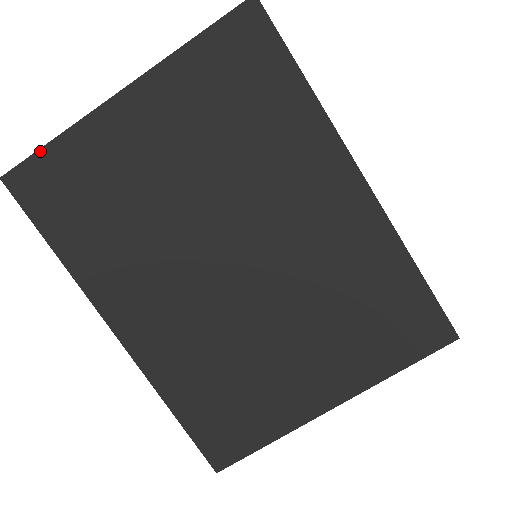
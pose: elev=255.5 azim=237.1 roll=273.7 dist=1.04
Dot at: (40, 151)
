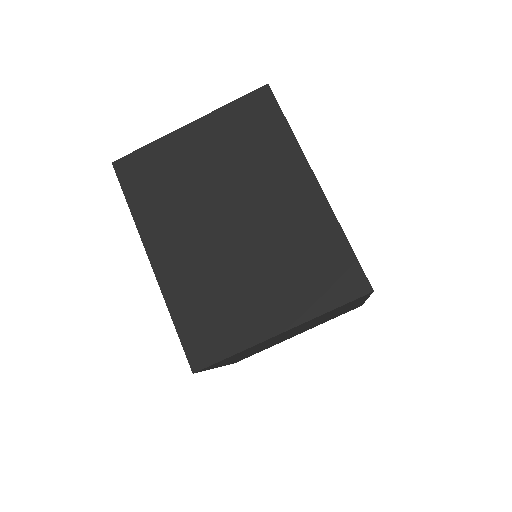
Dot at: (137, 151)
